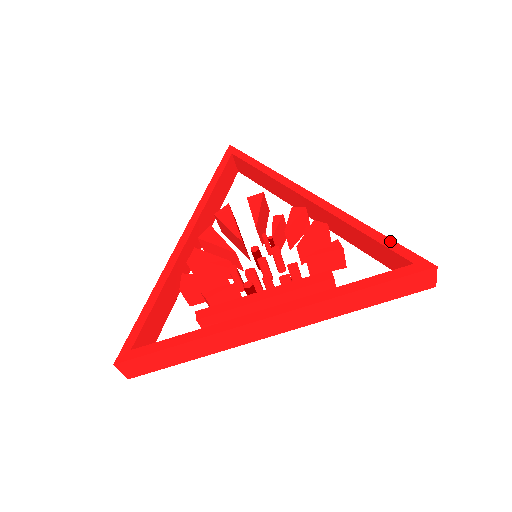
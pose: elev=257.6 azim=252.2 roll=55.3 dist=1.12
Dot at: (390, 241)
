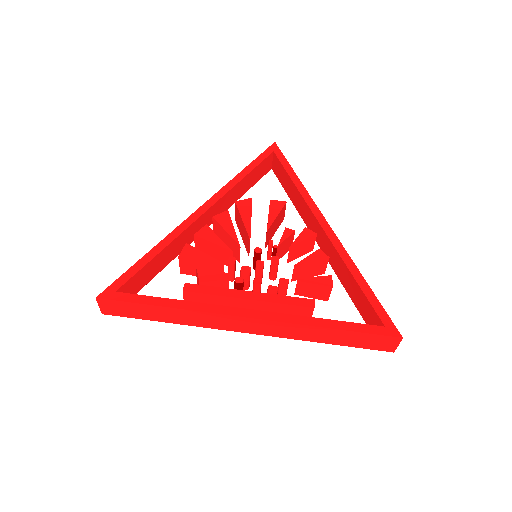
Dot at: (374, 298)
